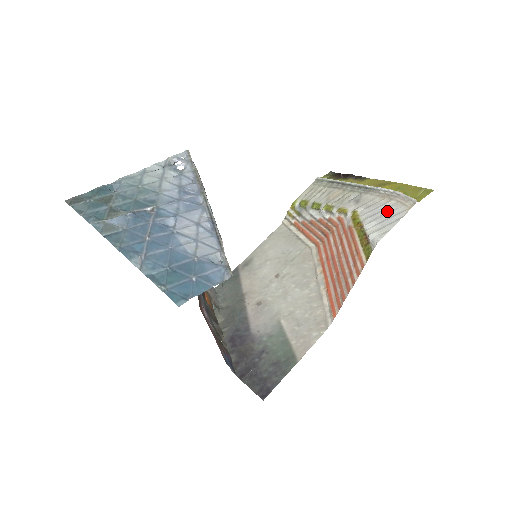
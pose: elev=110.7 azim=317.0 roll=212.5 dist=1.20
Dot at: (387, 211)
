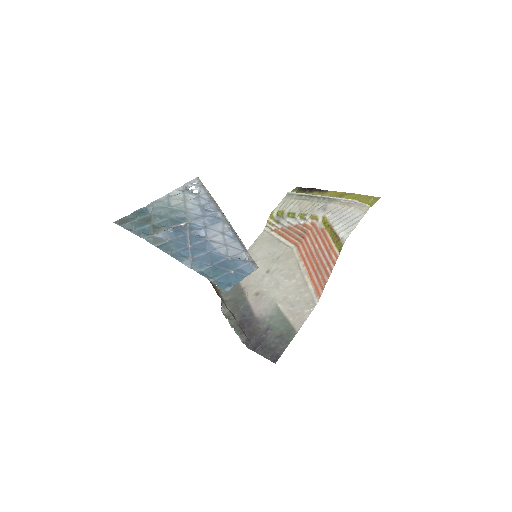
Dot at: (349, 215)
